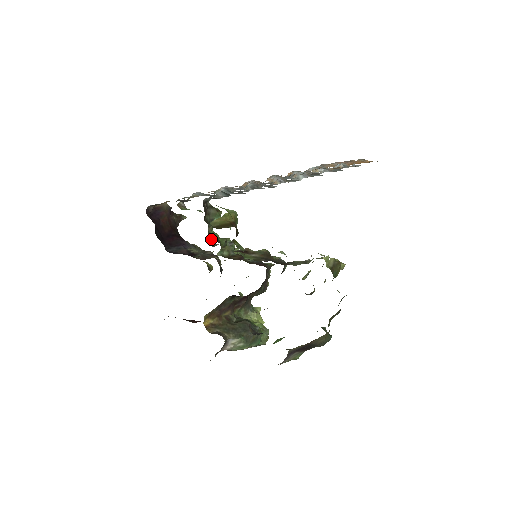
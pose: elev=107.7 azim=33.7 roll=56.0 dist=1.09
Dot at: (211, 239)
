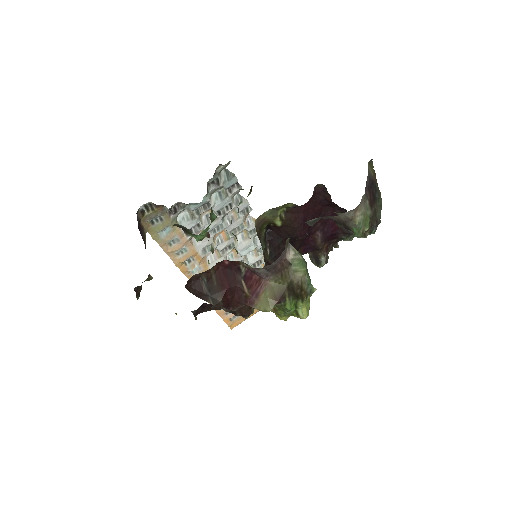
Dot at: occluded
